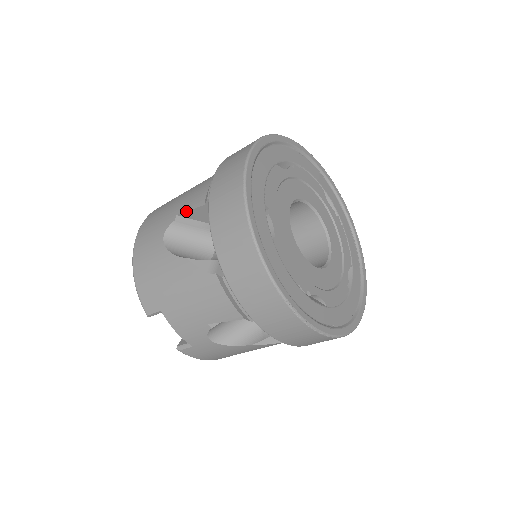
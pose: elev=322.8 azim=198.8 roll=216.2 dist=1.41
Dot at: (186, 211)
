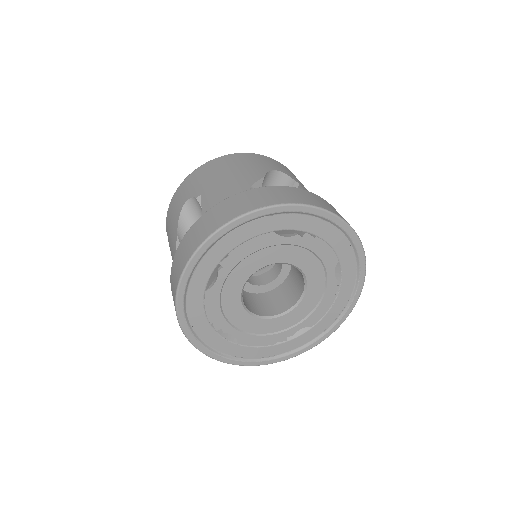
Dot at: (201, 202)
